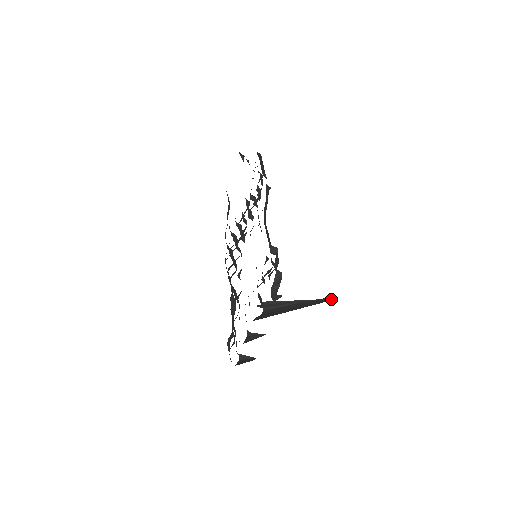
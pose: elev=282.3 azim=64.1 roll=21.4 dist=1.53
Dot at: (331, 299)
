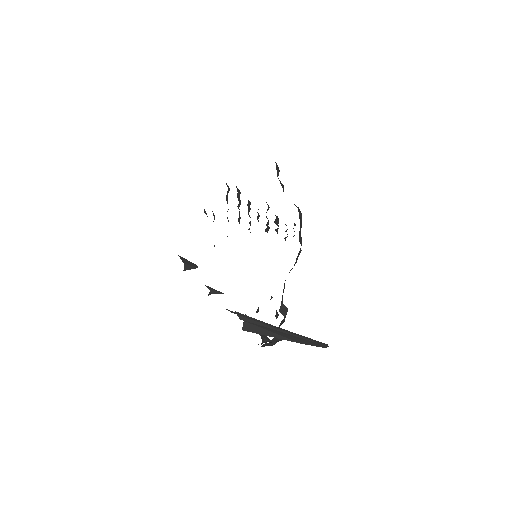
Dot at: (320, 343)
